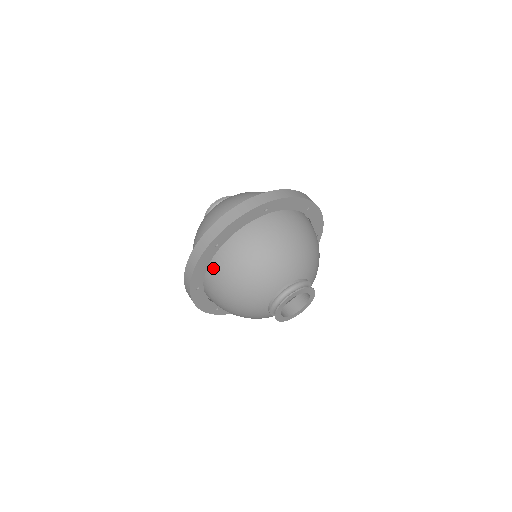
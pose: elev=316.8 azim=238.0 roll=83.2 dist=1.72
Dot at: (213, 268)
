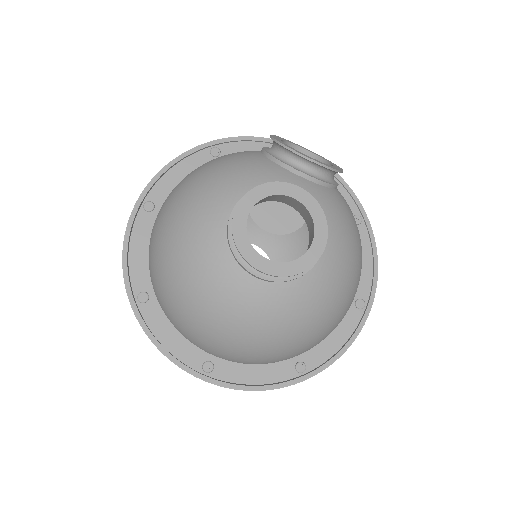
Dot at: occluded
